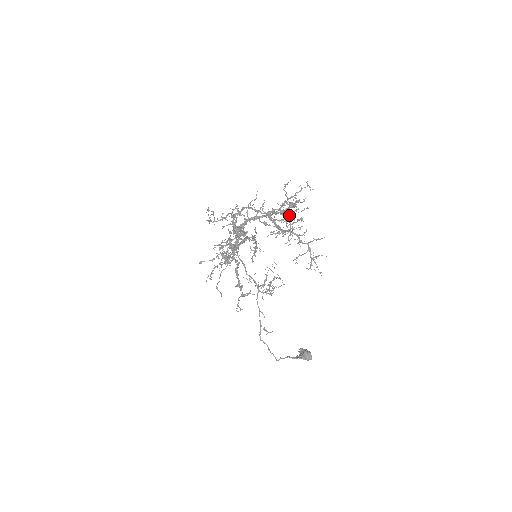
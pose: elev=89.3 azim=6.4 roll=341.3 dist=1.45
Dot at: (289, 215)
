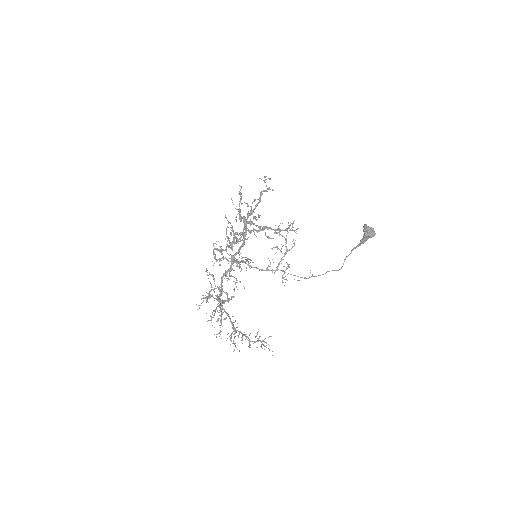
Dot at: occluded
